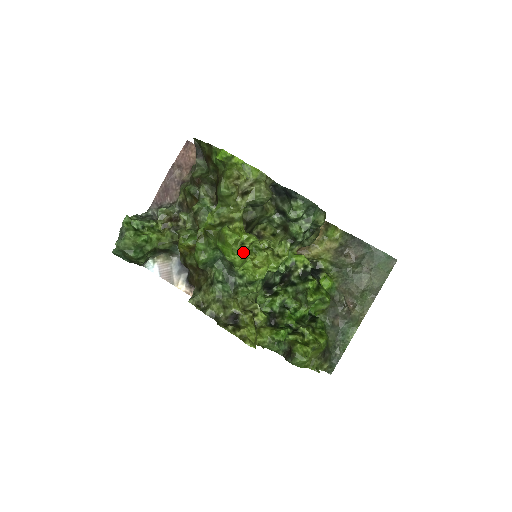
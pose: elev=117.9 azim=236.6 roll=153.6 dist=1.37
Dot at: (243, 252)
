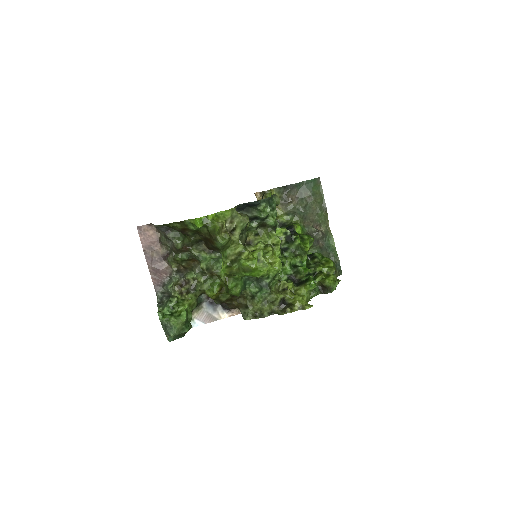
Dot at: (265, 265)
